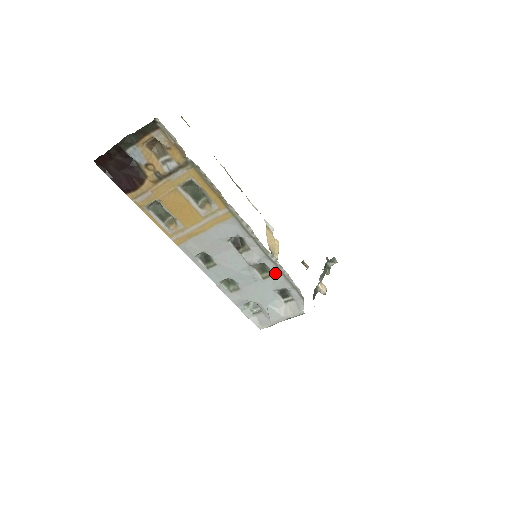
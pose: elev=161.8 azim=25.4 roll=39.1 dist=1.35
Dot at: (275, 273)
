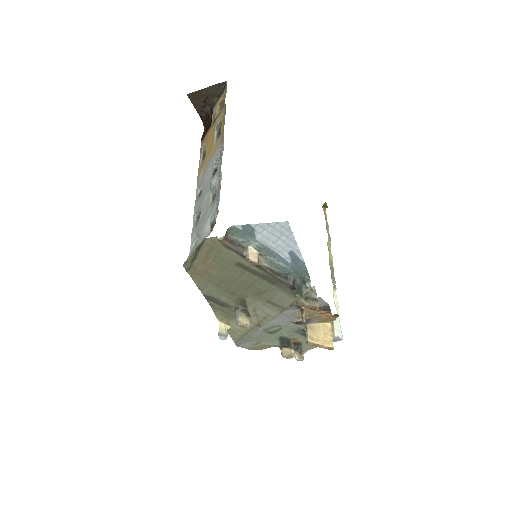
Dot at: (217, 196)
